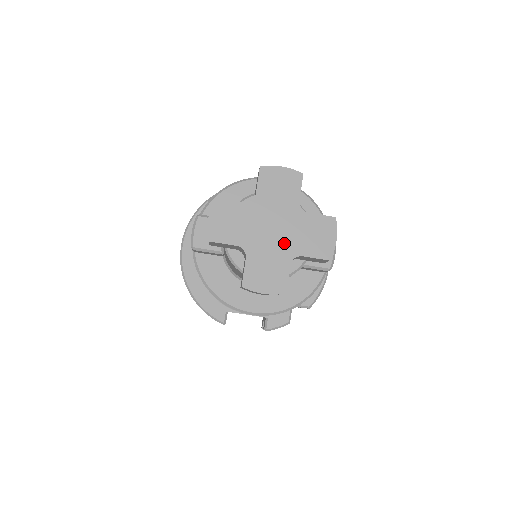
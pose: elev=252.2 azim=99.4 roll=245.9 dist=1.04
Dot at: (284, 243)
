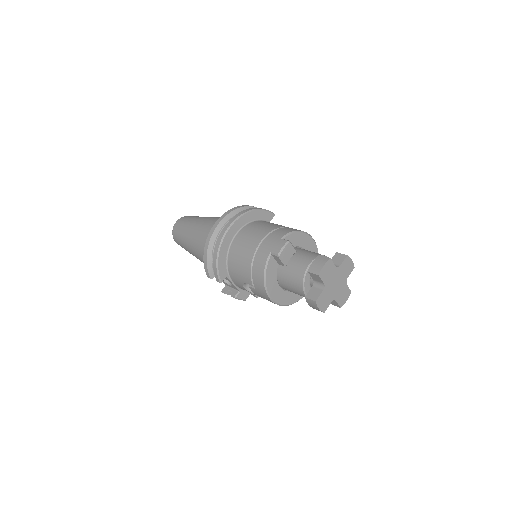
Dot at: (335, 292)
